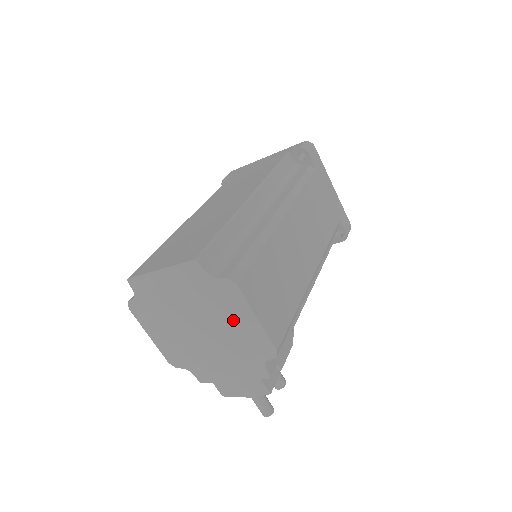
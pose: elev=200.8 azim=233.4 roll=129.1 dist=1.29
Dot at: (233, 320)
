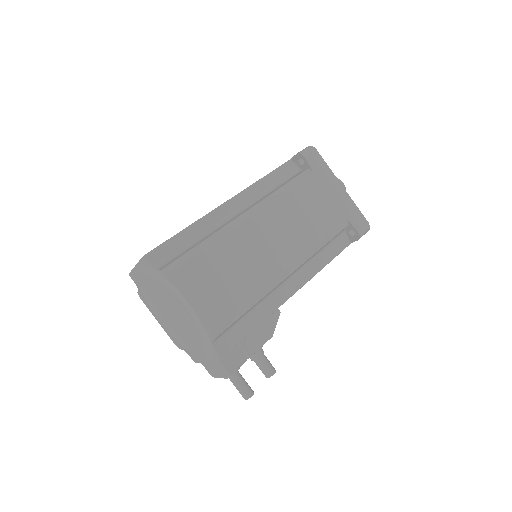
Dot at: (179, 306)
